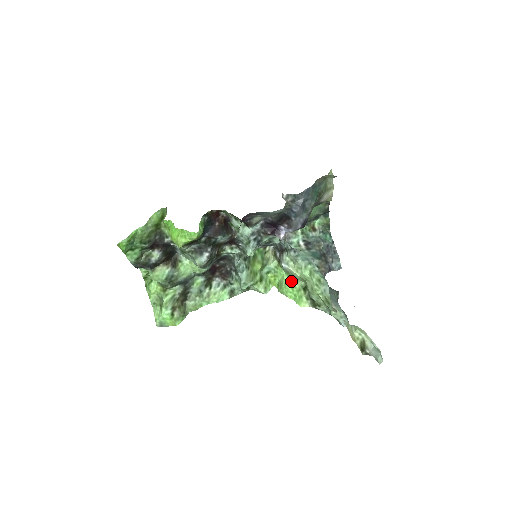
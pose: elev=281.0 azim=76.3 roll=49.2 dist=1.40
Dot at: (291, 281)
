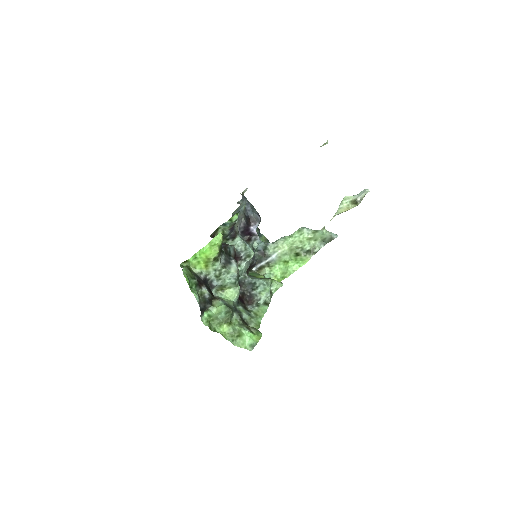
Dot at: (287, 260)
